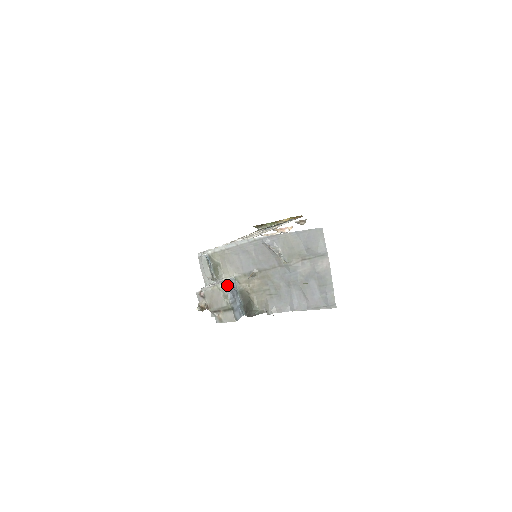
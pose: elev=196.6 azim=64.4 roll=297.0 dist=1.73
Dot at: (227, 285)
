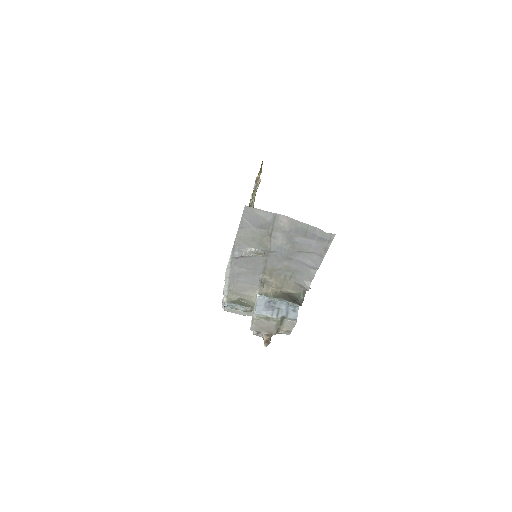
Dot at: (259, 309)
